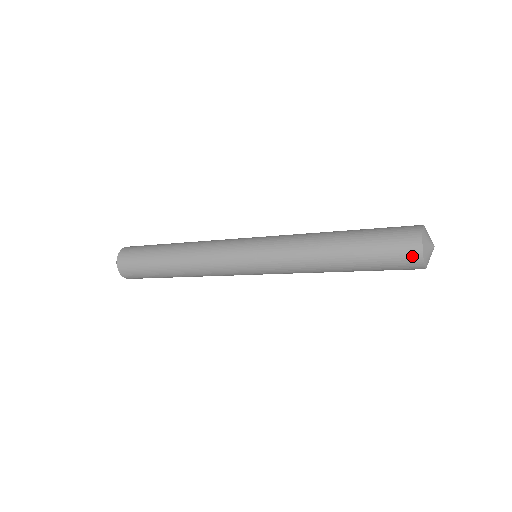
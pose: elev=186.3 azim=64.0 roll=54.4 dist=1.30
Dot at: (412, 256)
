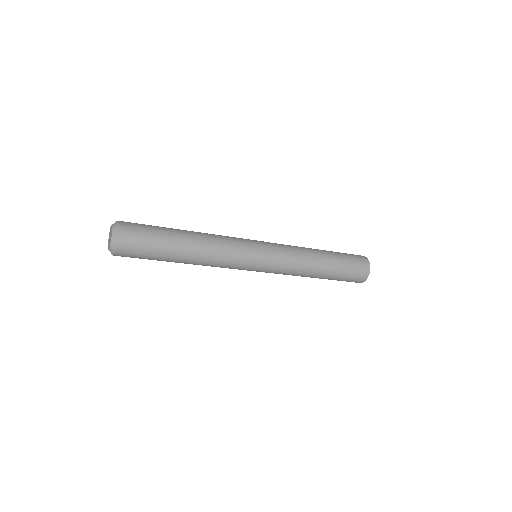
Dot at: (361, 279)
